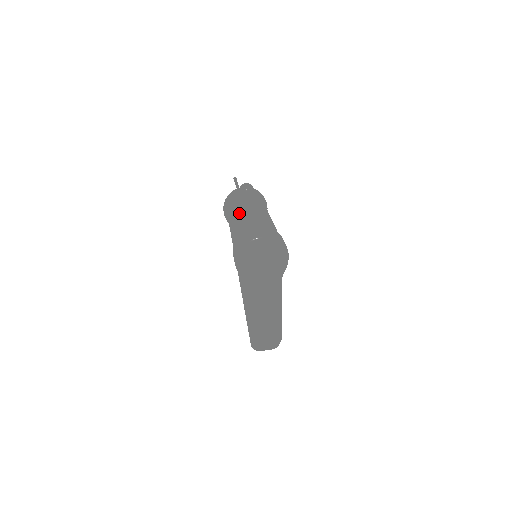
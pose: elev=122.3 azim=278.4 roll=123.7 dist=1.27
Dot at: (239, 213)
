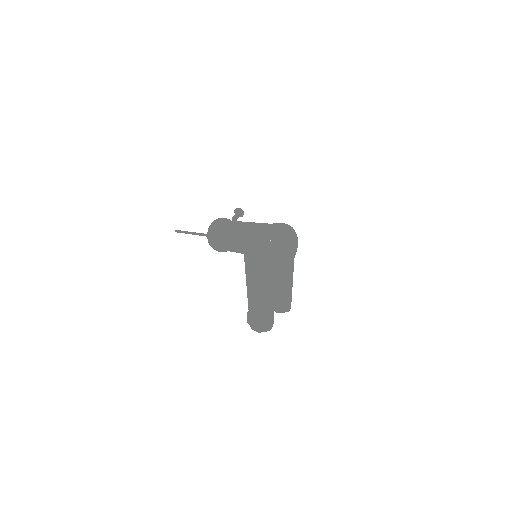
Dot at: (243, 224)
